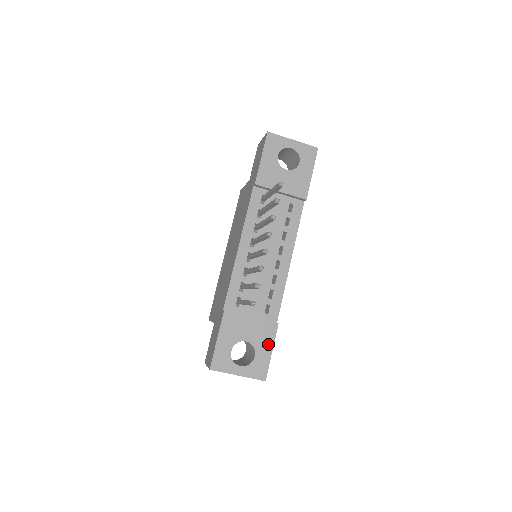
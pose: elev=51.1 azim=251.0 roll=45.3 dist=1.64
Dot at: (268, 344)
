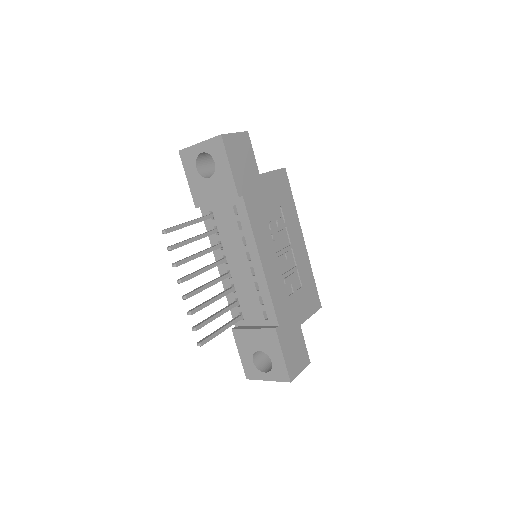
Dot at: (276, 349)
